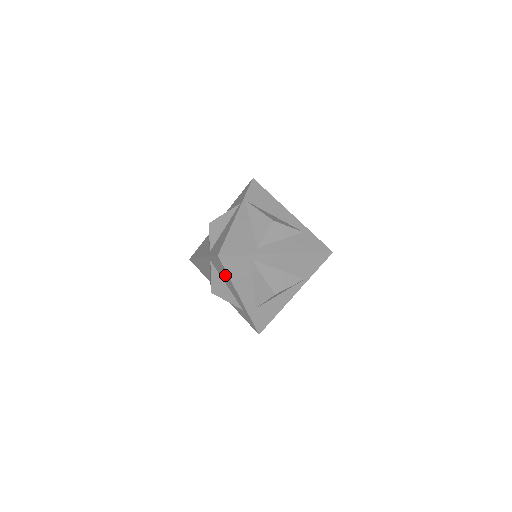
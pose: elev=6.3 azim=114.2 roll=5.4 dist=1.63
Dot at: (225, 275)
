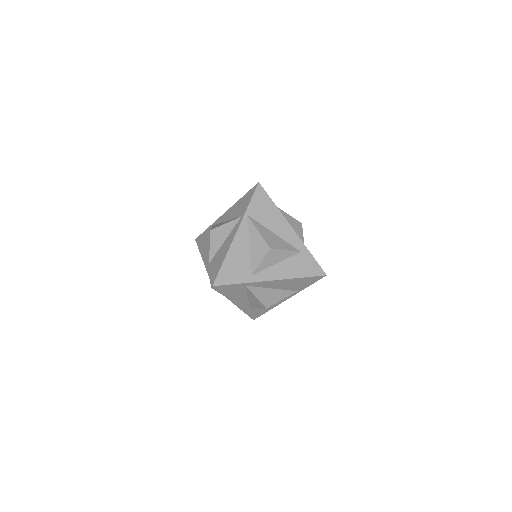
Dot at: occluded
